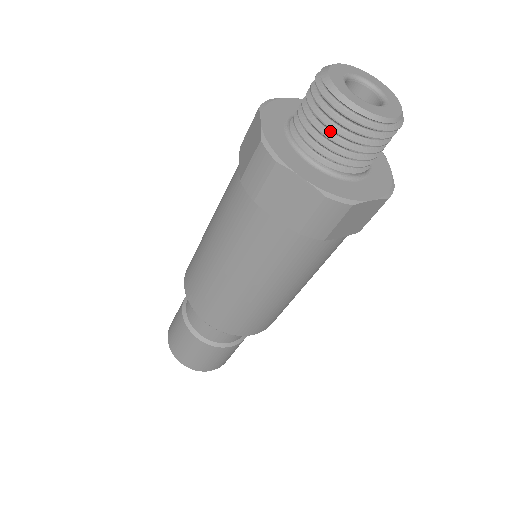
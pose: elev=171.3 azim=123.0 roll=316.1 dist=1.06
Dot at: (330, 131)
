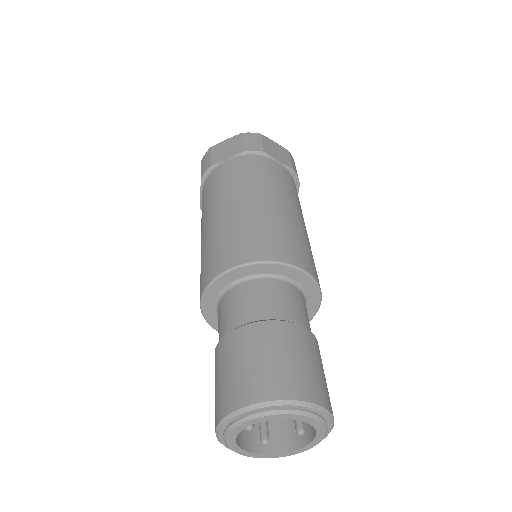
Dot at: occluded
